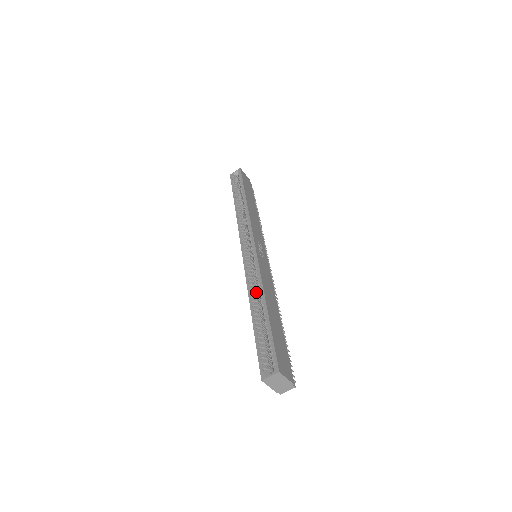
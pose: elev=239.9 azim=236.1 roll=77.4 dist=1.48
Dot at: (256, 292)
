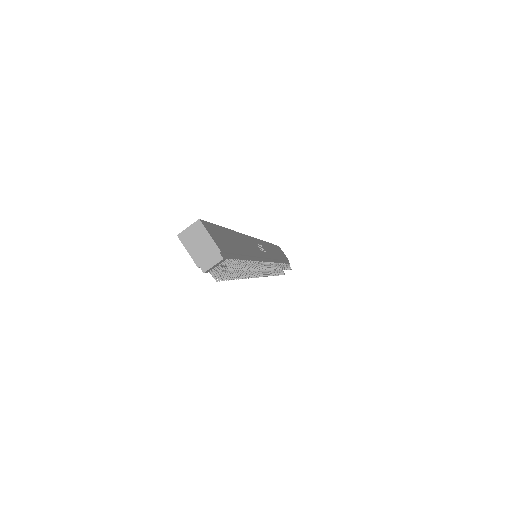
Dot at: occluded
